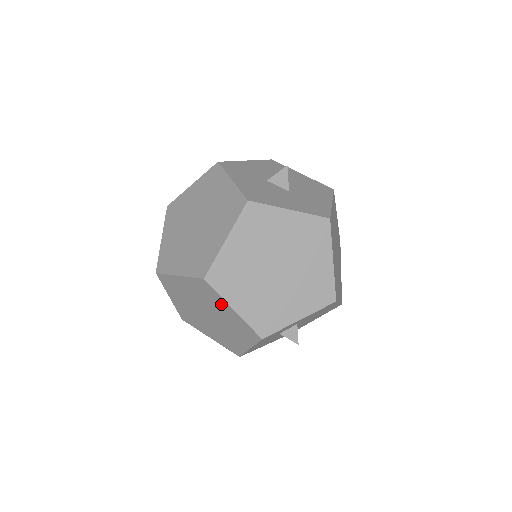
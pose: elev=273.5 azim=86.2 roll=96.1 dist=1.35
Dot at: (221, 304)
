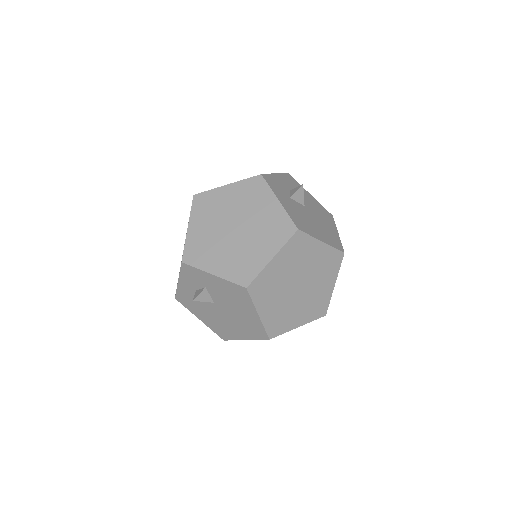
Dot at: (221, 196)
